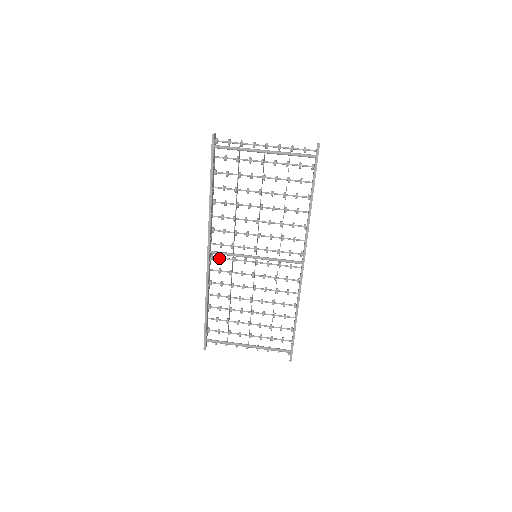
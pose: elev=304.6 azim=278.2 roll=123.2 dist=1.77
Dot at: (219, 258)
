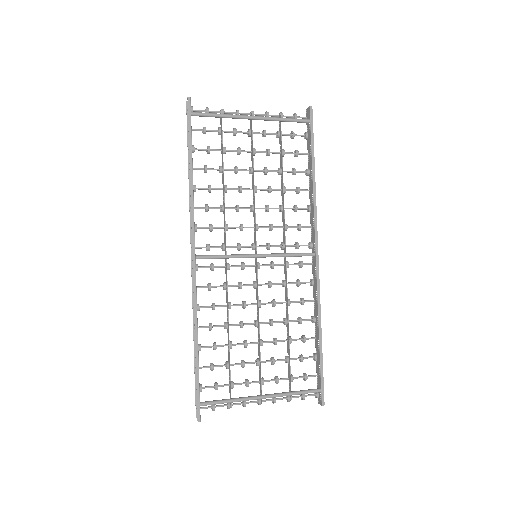
Dot at: (207, 267)
